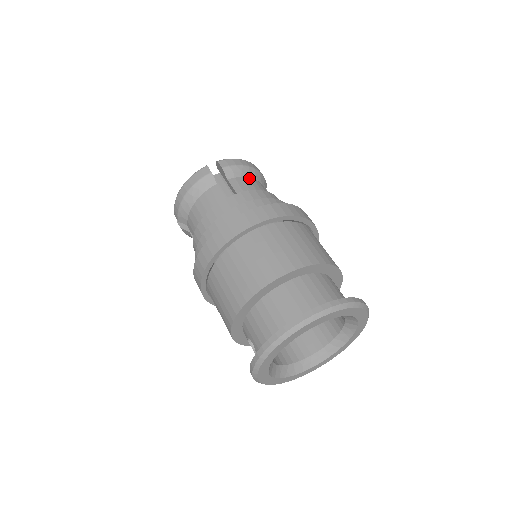
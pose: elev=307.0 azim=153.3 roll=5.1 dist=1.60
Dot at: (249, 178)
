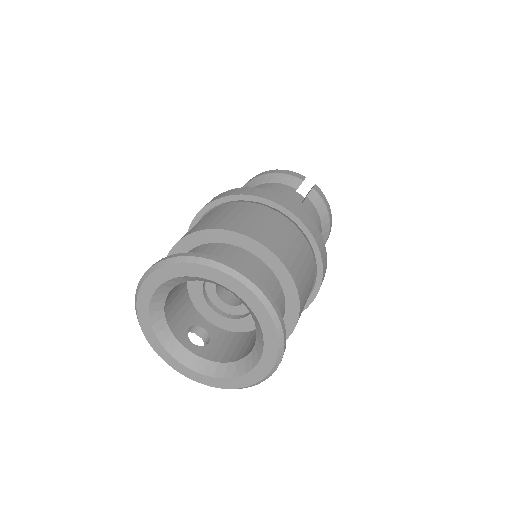
Dot at: (261, 184)
